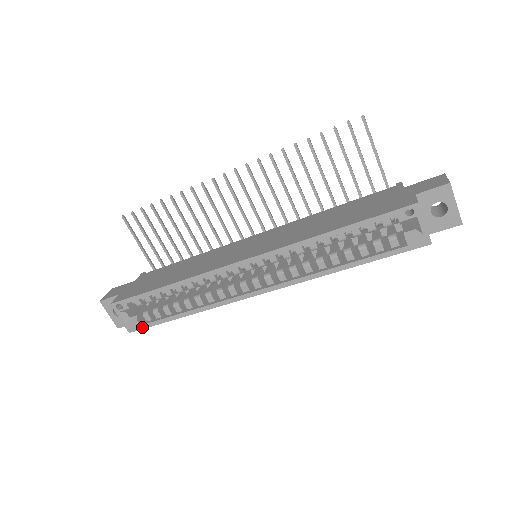
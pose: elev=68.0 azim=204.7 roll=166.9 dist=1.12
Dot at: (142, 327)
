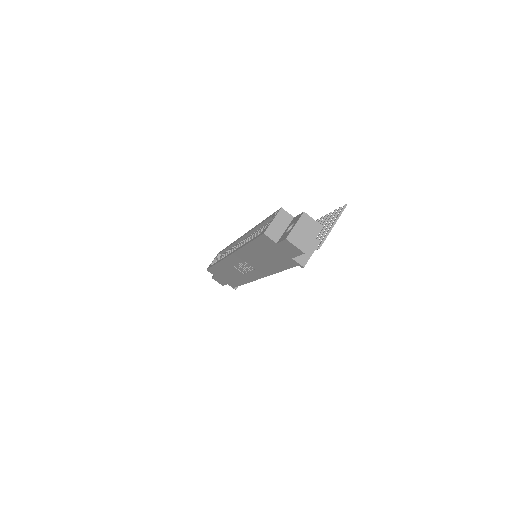
Dot at: (209, 267)
